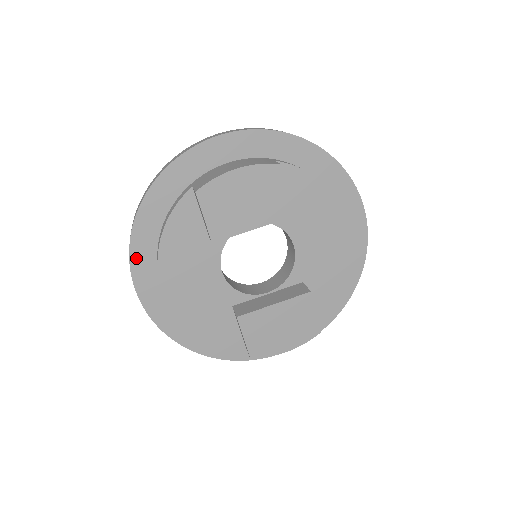
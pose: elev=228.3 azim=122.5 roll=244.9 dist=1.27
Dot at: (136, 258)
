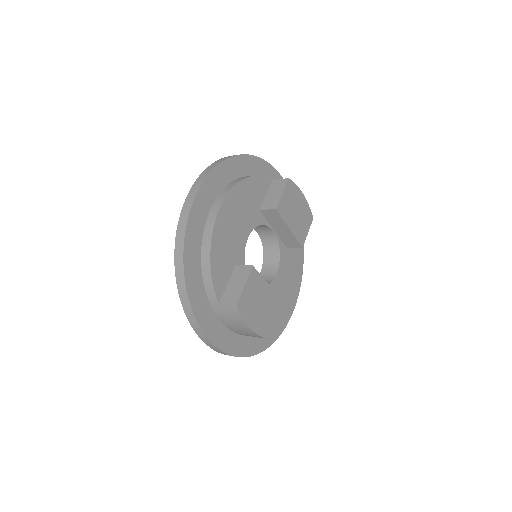
Dot at: (219, 171)
